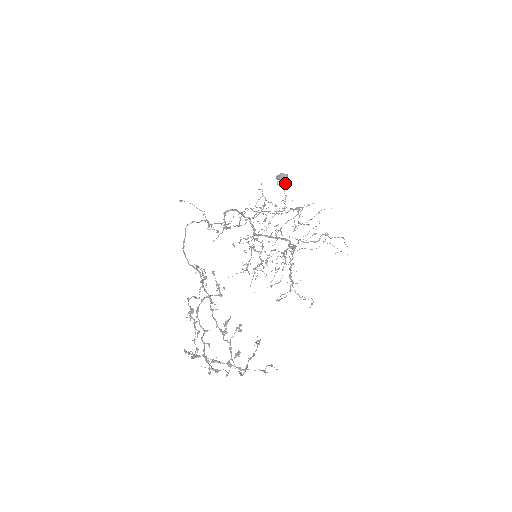
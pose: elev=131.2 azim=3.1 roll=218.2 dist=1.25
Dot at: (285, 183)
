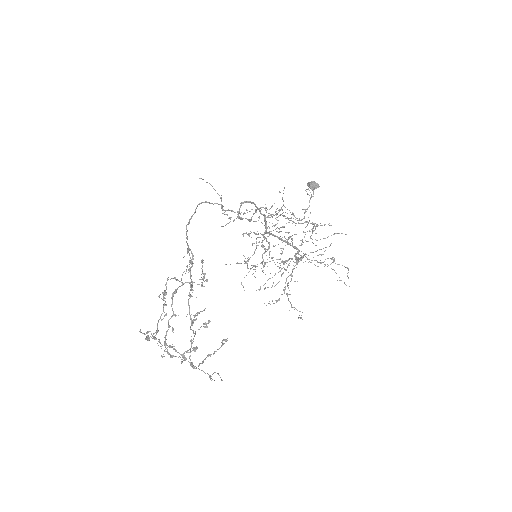
Dot at: occluded
